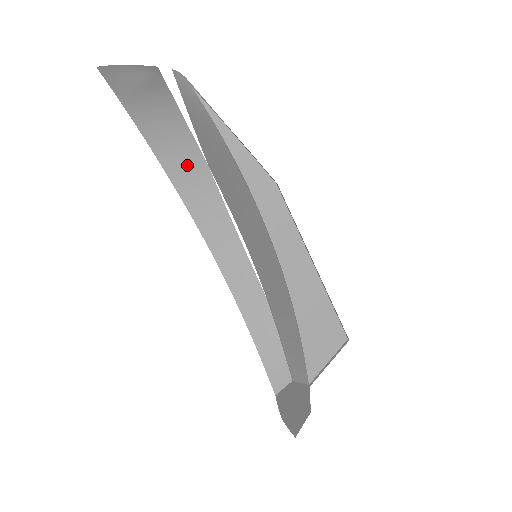
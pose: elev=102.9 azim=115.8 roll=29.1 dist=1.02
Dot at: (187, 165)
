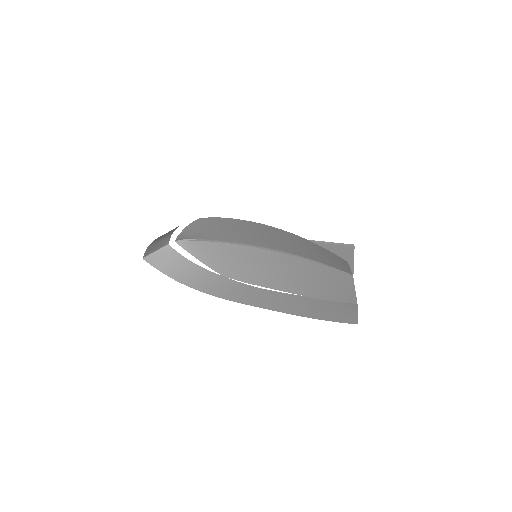
Dot at: (211, 282)
